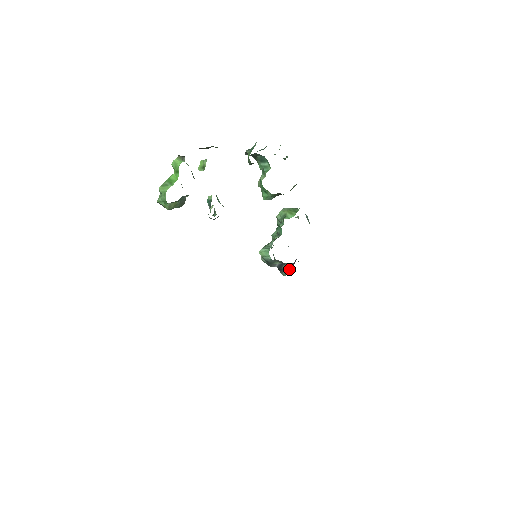
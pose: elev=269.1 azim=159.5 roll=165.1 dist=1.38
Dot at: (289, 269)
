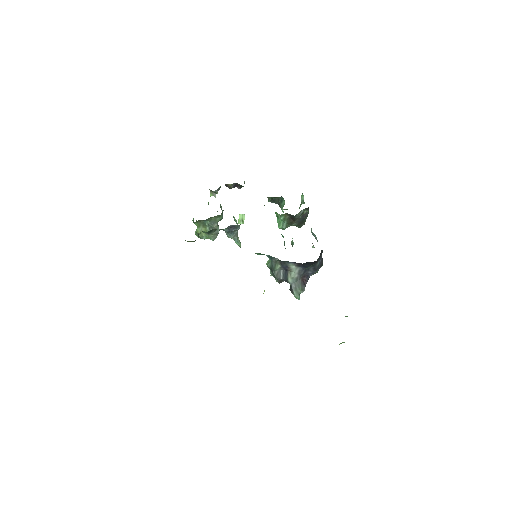
Dot at: (299, 288)
